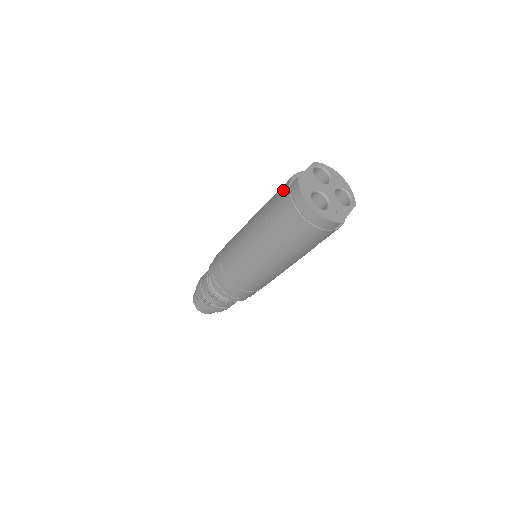
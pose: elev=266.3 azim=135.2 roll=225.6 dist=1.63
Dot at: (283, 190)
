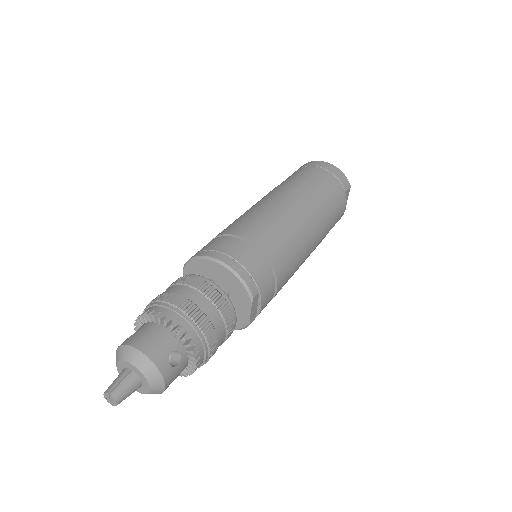
Dot at: occluded
